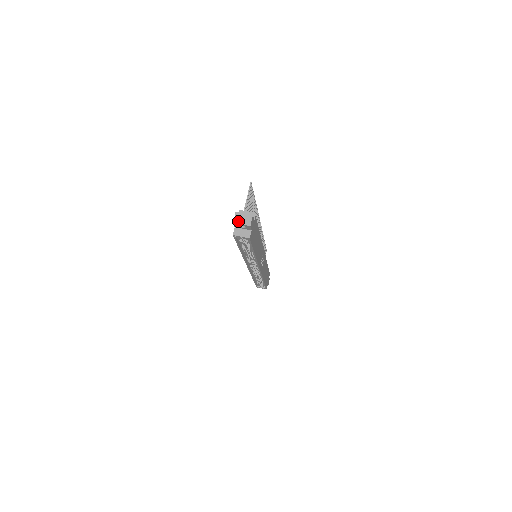
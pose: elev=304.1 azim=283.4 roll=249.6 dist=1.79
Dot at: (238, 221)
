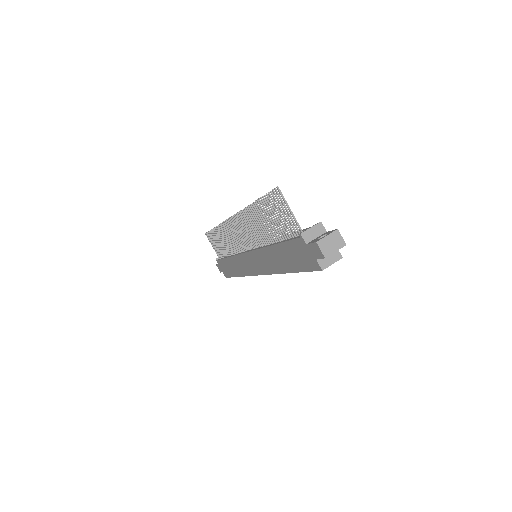
Dot at: (329, 251)
